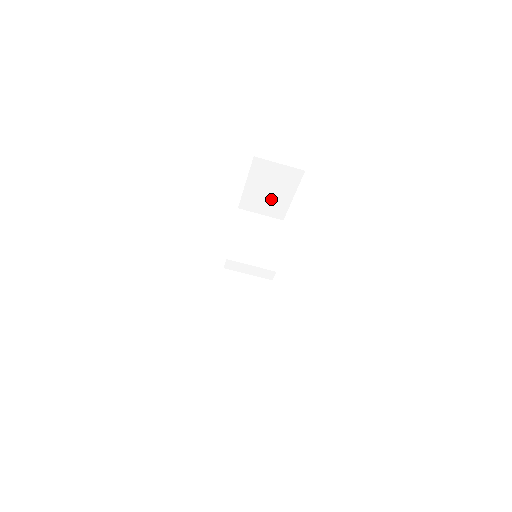
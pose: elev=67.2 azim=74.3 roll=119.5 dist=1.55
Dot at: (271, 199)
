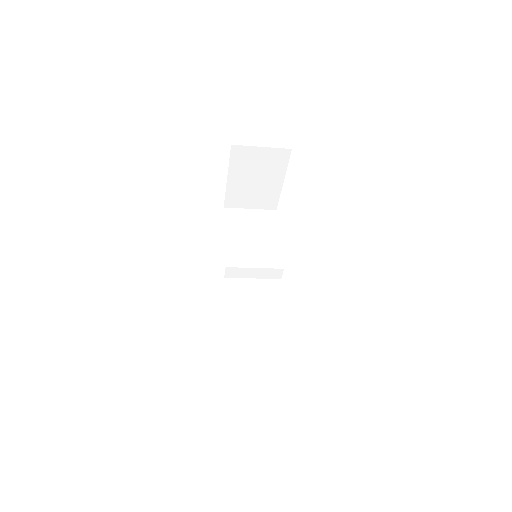
Dot at: (259, 189)
